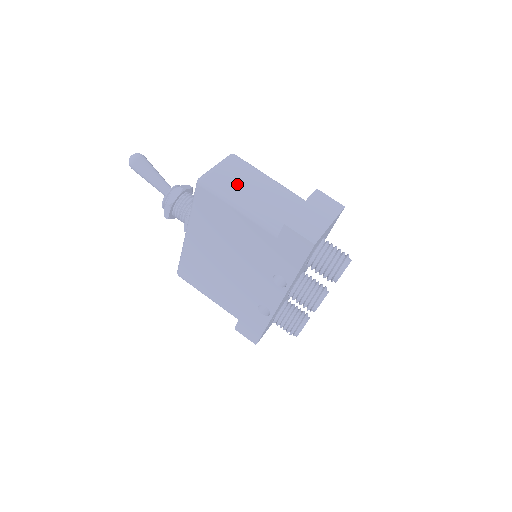
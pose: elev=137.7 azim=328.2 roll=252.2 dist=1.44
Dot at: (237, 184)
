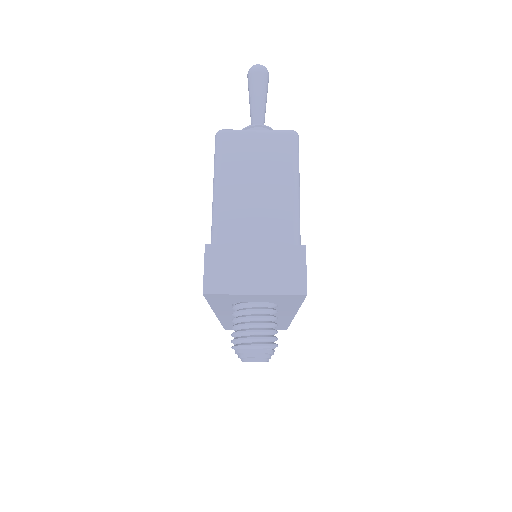
Dot at: (247, 166)
